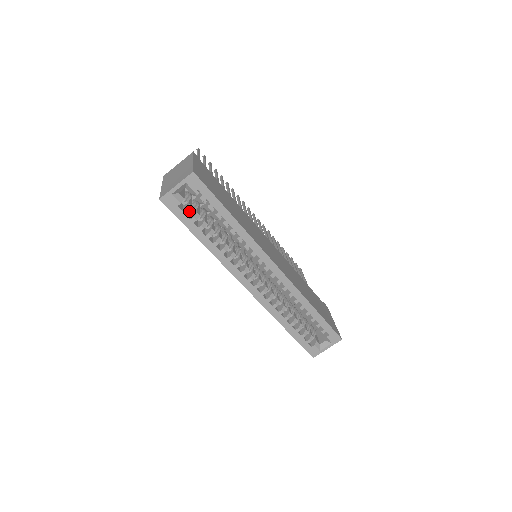
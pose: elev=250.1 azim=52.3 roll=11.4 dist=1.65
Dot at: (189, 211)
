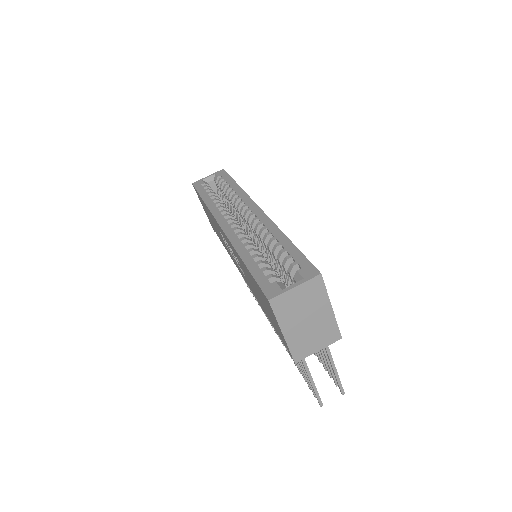
Dot at: occluded
